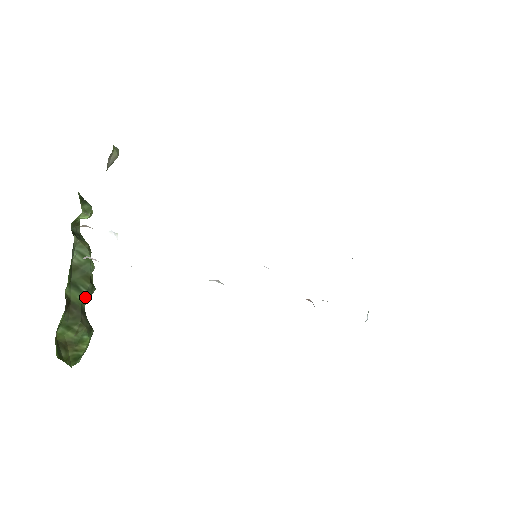
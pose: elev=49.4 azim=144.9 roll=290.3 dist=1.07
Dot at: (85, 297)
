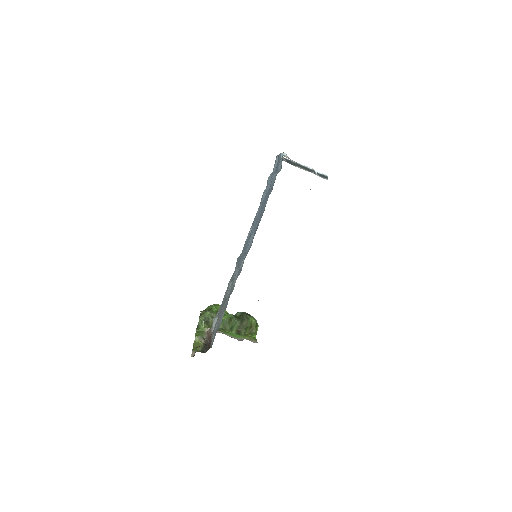
Dot at: (236, 322)
